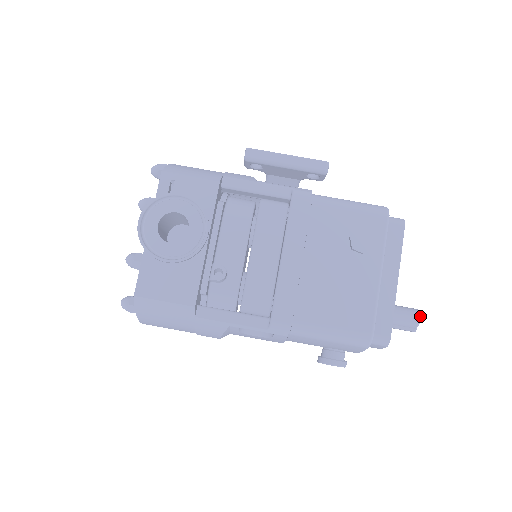
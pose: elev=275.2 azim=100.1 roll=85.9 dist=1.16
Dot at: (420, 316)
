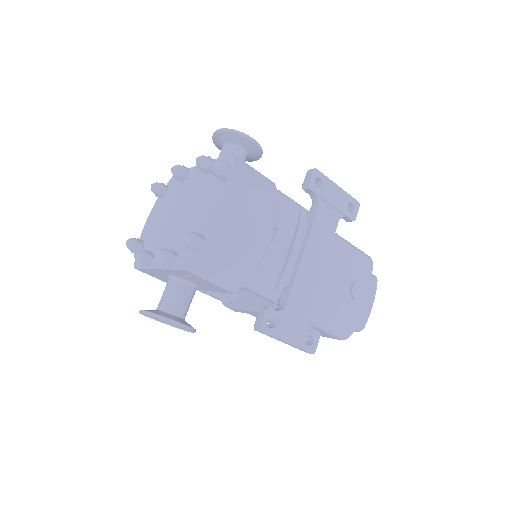
Dot at: occluded
